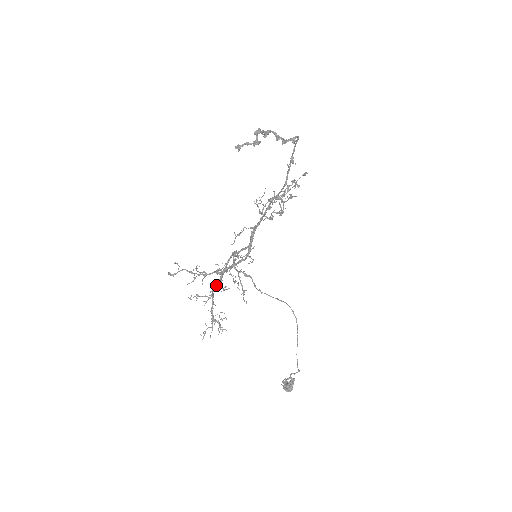
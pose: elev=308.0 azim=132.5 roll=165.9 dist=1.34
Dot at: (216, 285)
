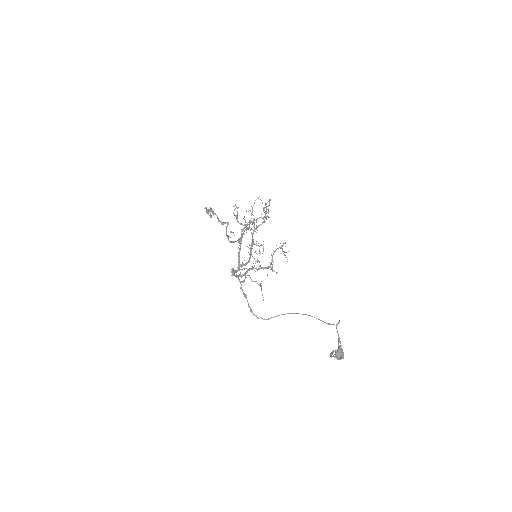
Dot at: occluded
